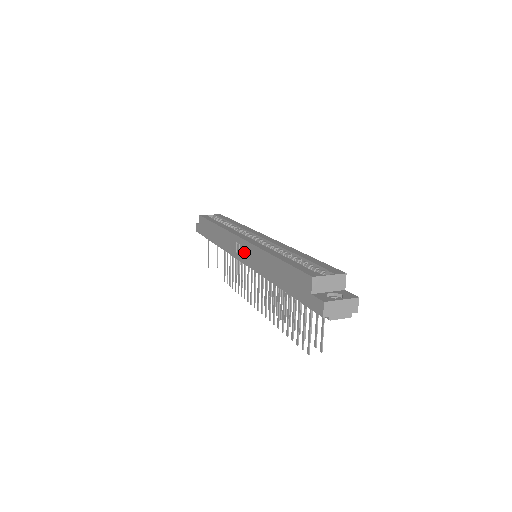
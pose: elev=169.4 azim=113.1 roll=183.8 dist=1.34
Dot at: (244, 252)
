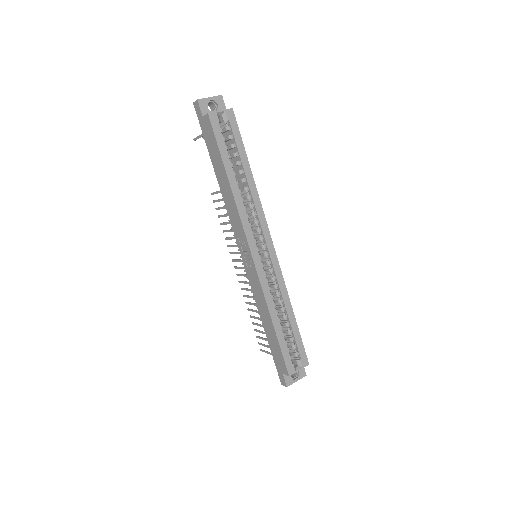
Dot at: (249, 265)
